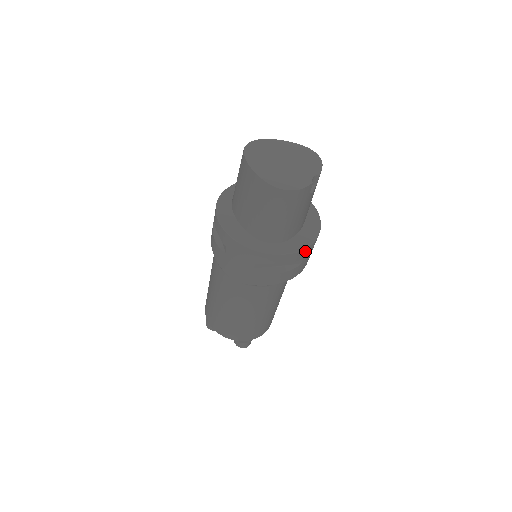
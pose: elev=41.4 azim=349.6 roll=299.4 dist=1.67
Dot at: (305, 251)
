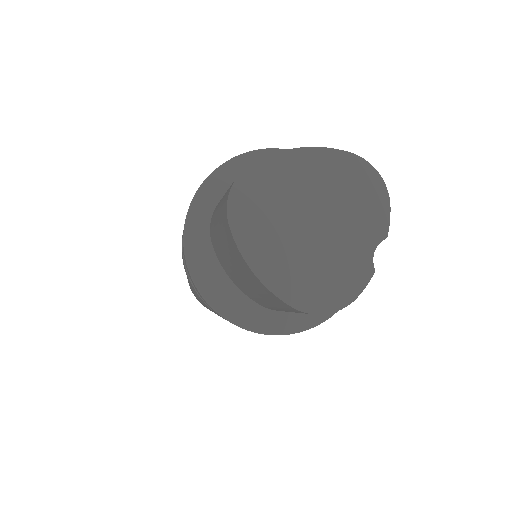
Dot at: occluded
